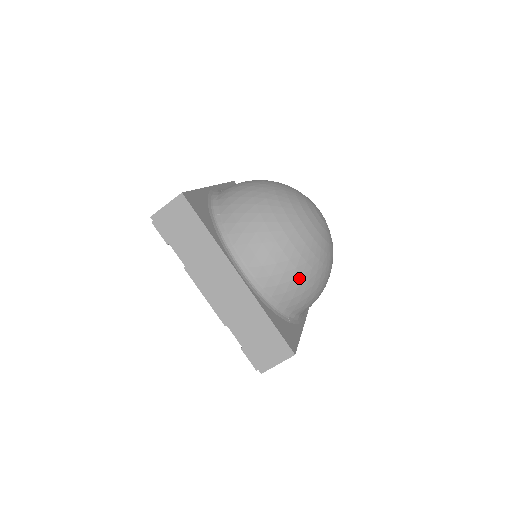
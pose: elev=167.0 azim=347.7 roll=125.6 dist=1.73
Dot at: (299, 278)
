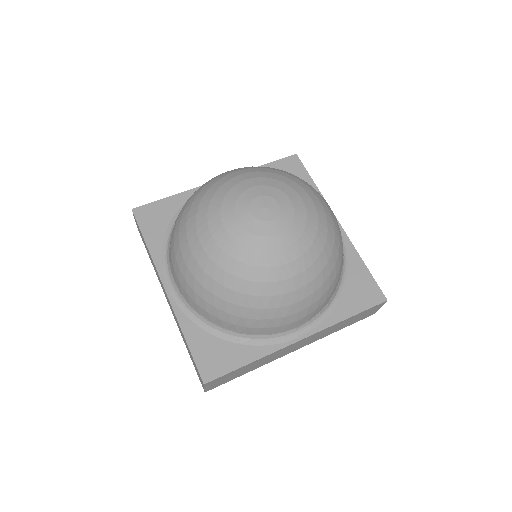
Dot at: (212, 297)
